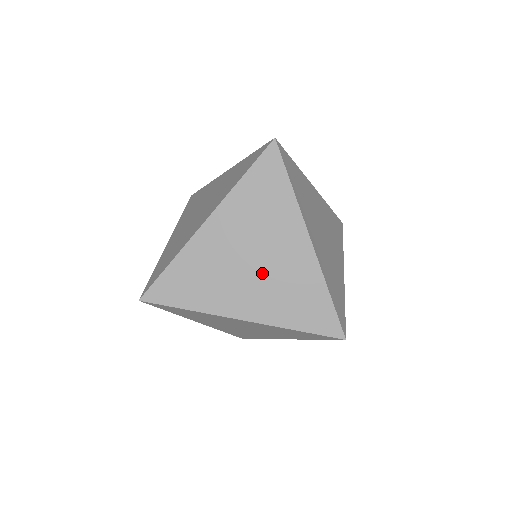
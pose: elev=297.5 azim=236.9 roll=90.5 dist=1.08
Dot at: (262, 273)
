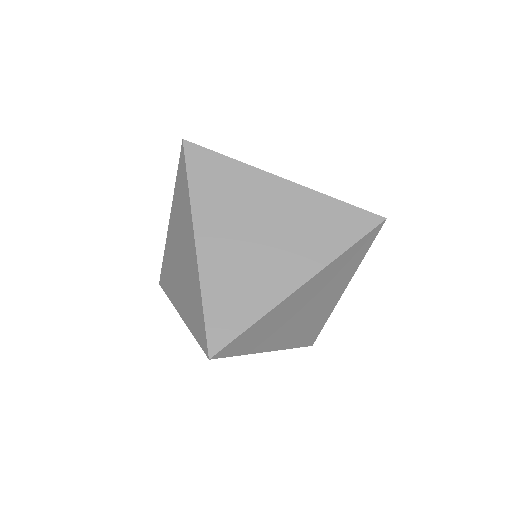
Dot at: (277, 236)
